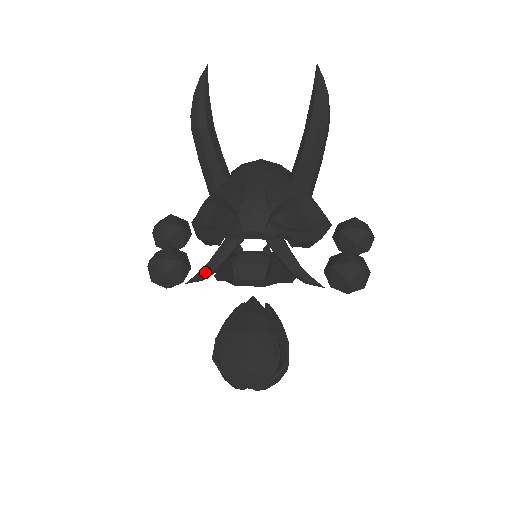
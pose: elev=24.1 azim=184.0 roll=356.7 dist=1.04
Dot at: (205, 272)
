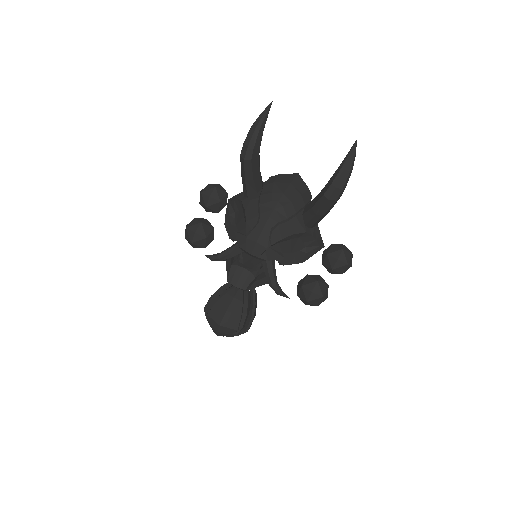
Dot at: (216, 259)
